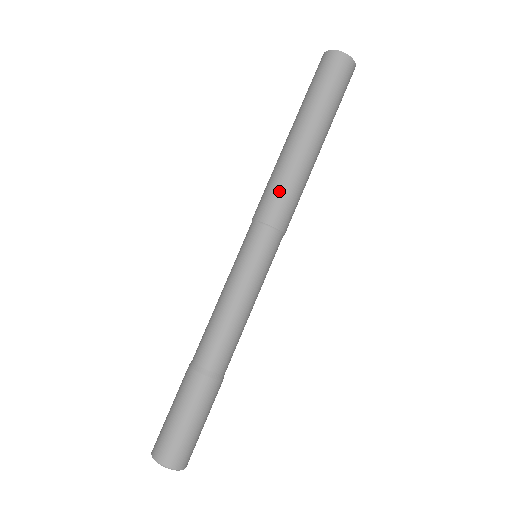
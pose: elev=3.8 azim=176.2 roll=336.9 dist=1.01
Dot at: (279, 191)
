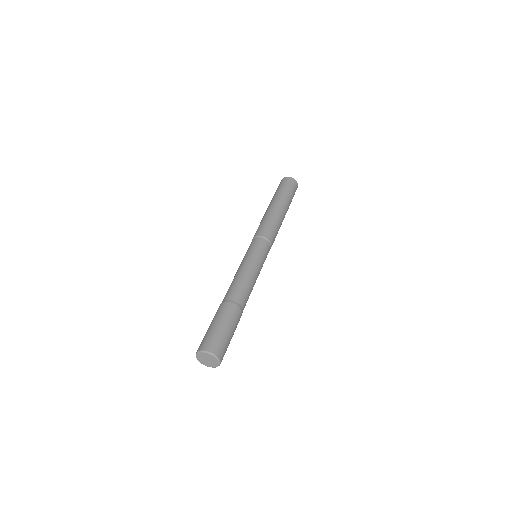
Dot at: (262, 224)
